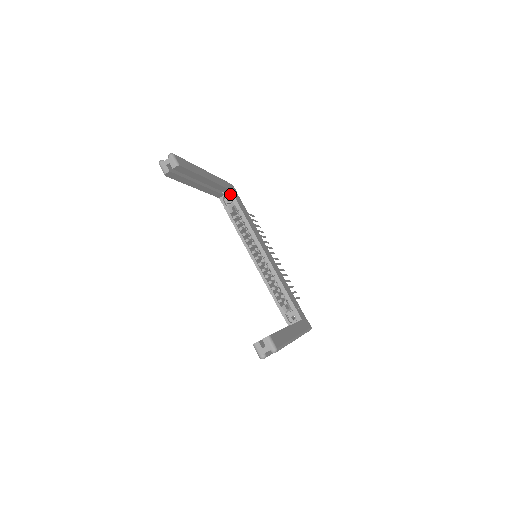
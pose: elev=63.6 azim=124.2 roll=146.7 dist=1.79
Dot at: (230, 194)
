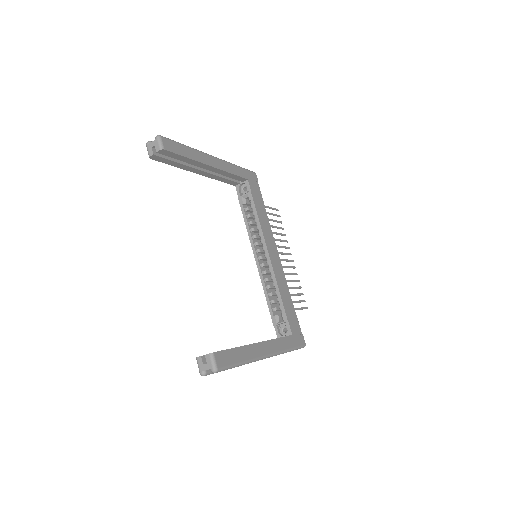
Dot at: (246, 183)
